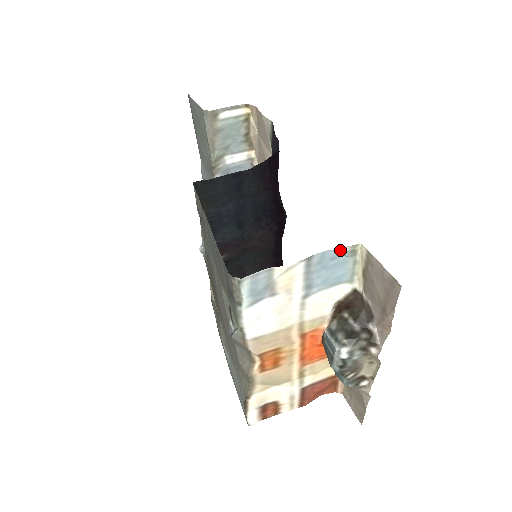
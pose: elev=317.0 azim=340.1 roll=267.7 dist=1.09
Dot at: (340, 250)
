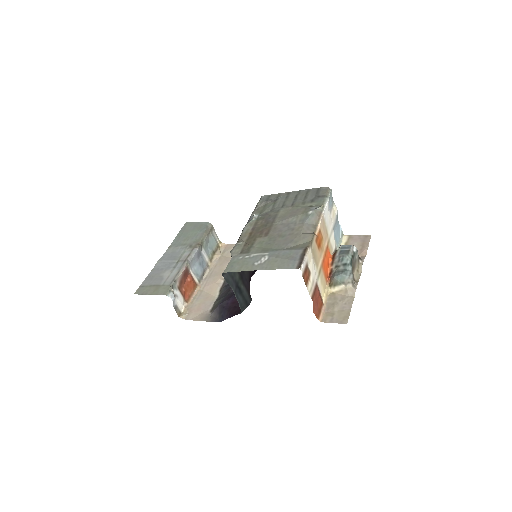
Dot at: (341, 228)
